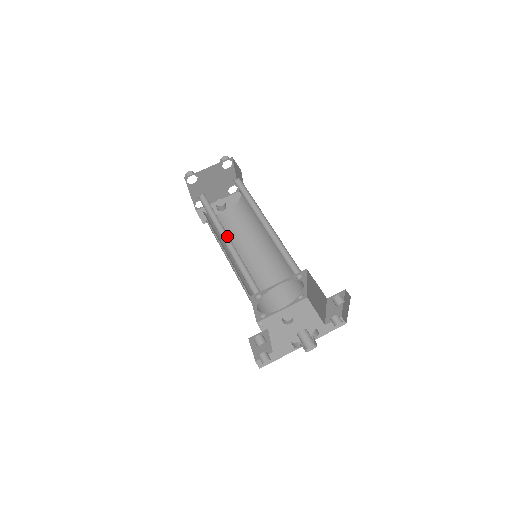
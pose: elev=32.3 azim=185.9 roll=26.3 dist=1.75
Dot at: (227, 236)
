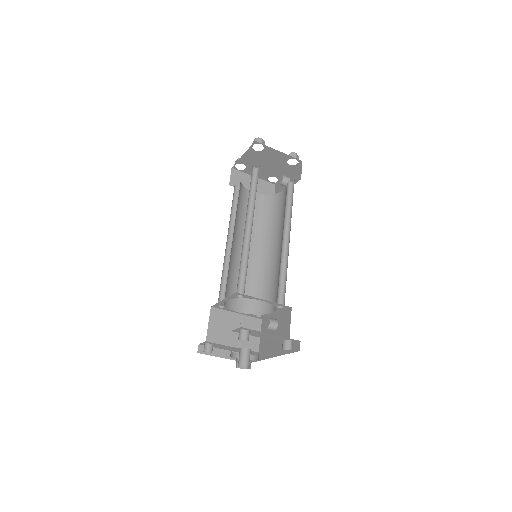
Dot at: occluded
